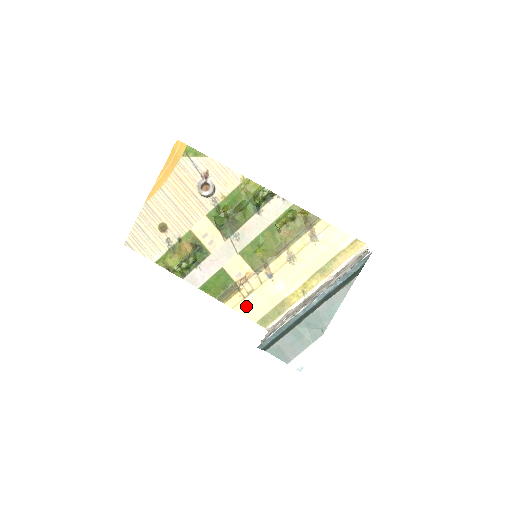
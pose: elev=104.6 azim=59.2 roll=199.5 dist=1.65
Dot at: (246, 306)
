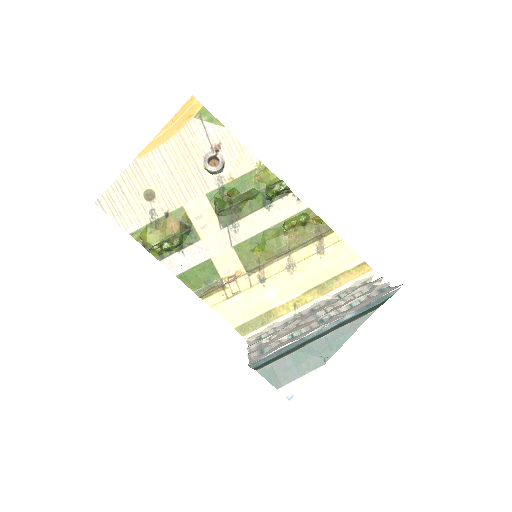
Dot at: (227, 308)
